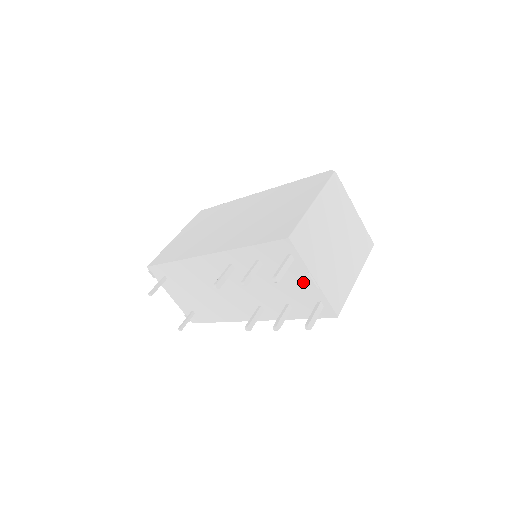
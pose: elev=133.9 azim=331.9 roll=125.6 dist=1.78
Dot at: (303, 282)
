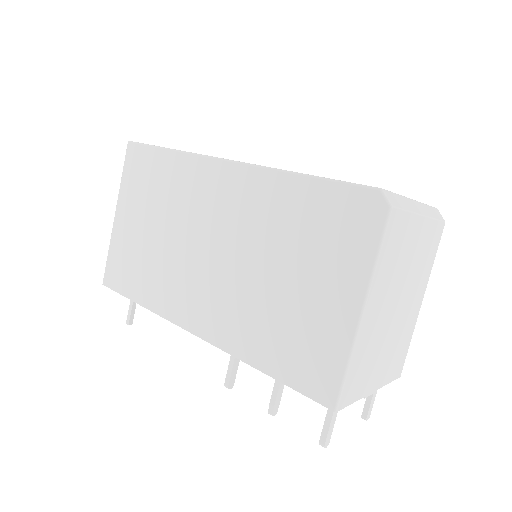
Dot at: occluded
